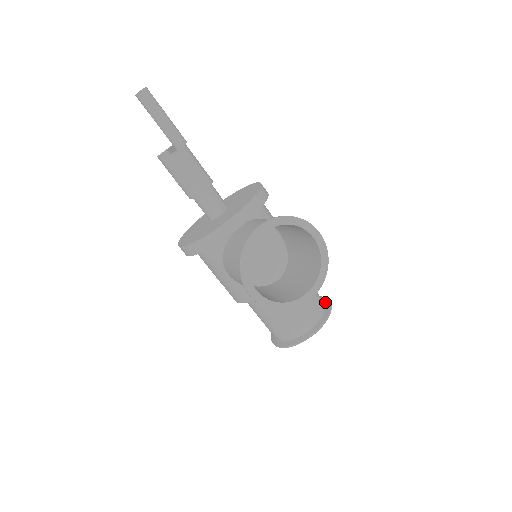
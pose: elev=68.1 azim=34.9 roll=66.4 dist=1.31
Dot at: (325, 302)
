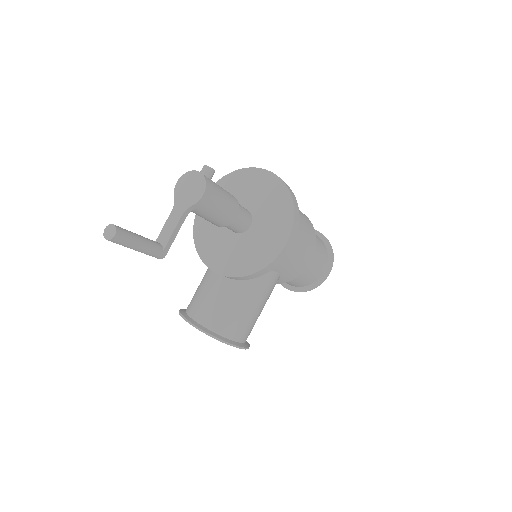
Dot at: (319, 279)
